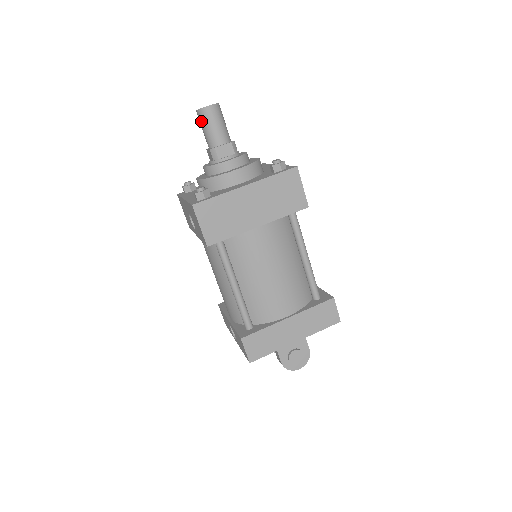
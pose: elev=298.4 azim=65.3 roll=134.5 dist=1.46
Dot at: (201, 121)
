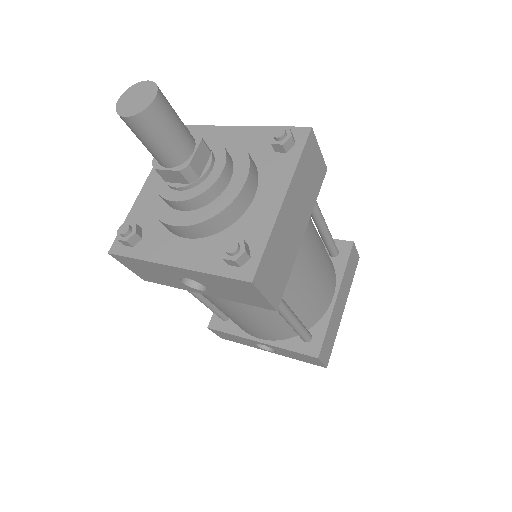
Dot at: (145, 133)
